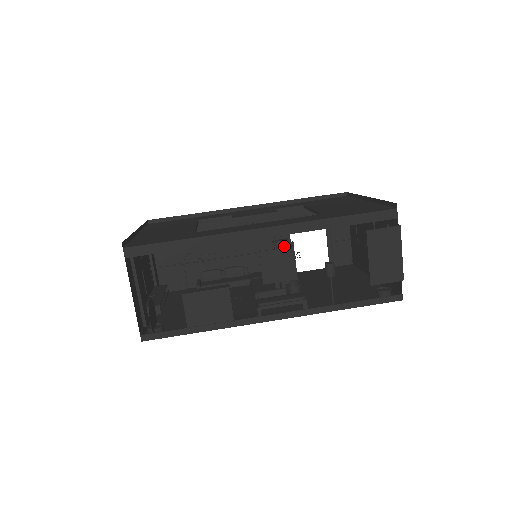
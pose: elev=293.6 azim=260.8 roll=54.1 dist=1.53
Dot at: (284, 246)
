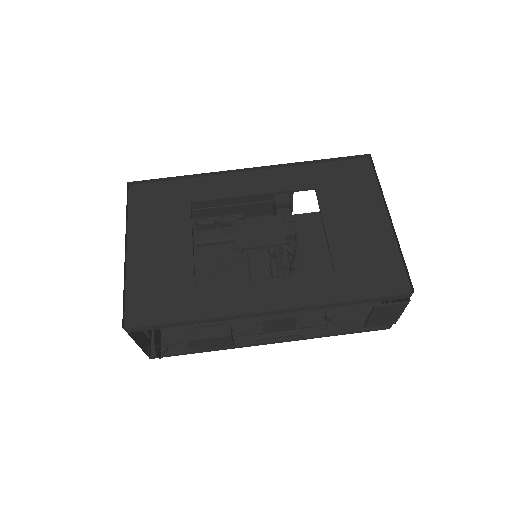
Dot at: occluded
